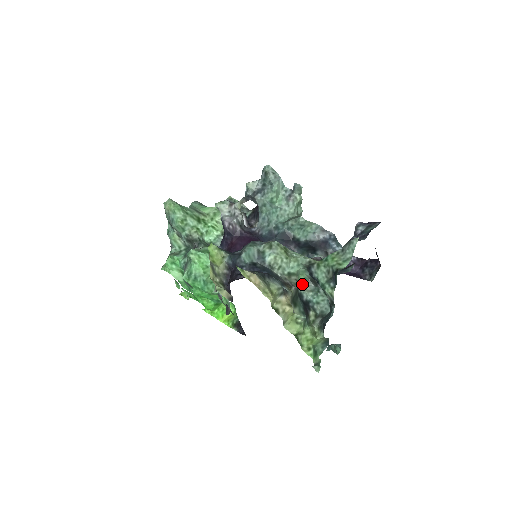
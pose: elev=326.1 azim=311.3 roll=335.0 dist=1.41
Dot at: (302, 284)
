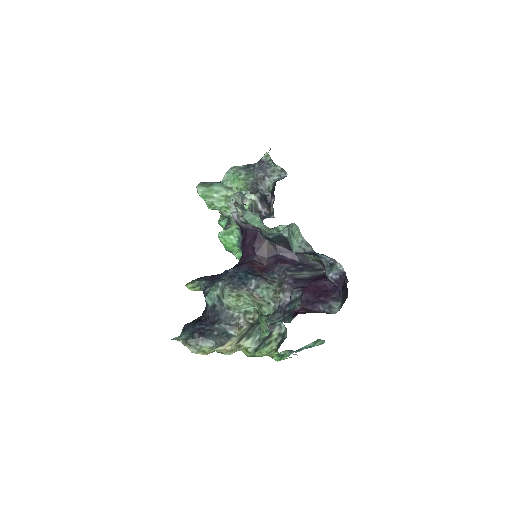
Dot at: occluded
